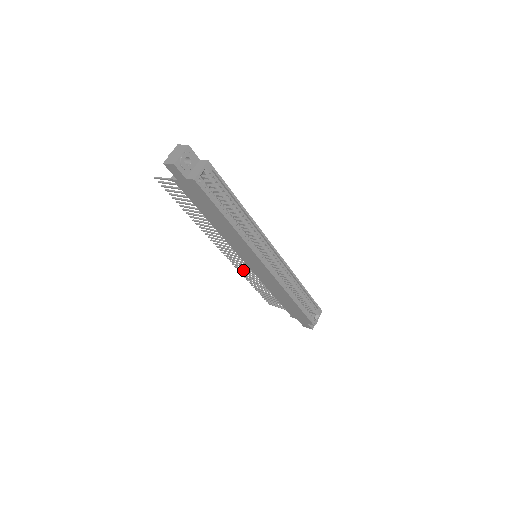
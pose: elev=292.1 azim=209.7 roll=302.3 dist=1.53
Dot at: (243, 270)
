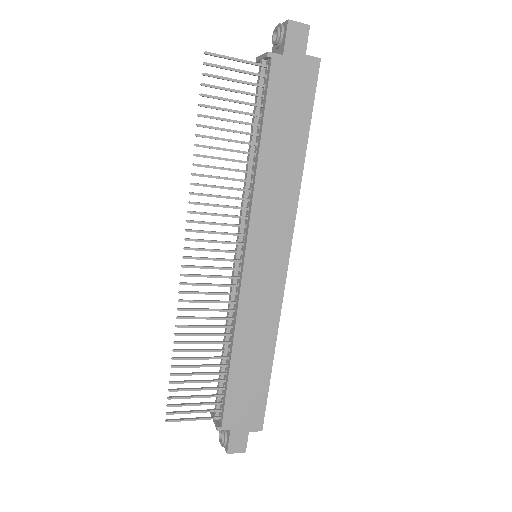
Dot at: occluded
